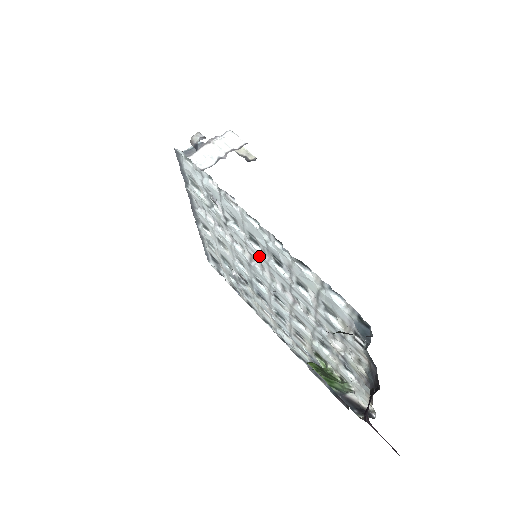
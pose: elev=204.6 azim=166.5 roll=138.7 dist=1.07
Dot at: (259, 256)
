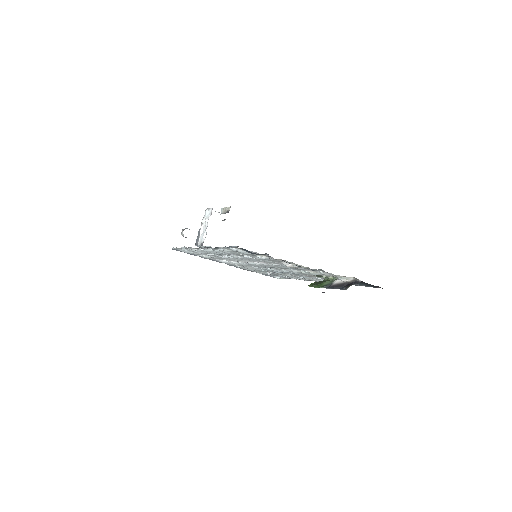
Dot at: (233, 258)
